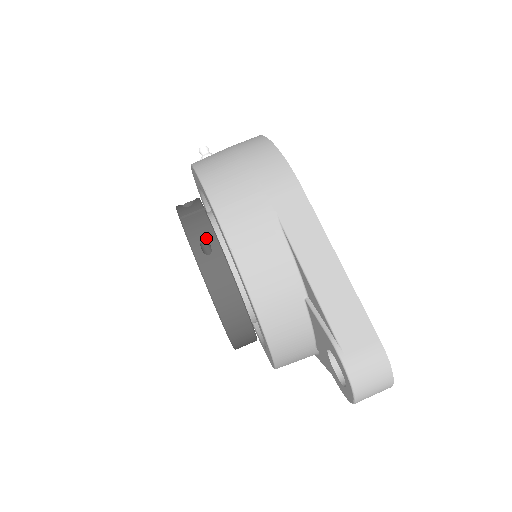
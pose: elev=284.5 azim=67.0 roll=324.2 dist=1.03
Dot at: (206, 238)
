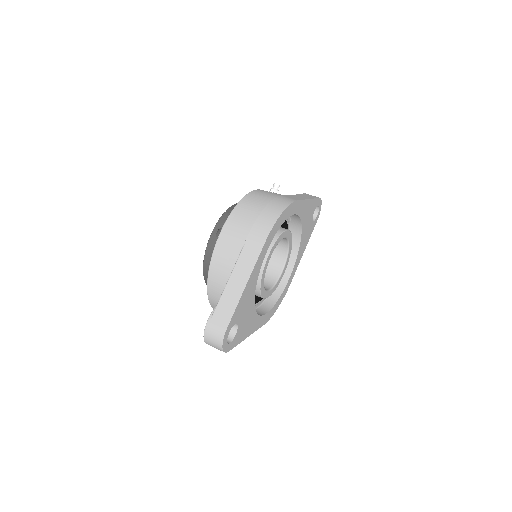
Dot at: occluded
